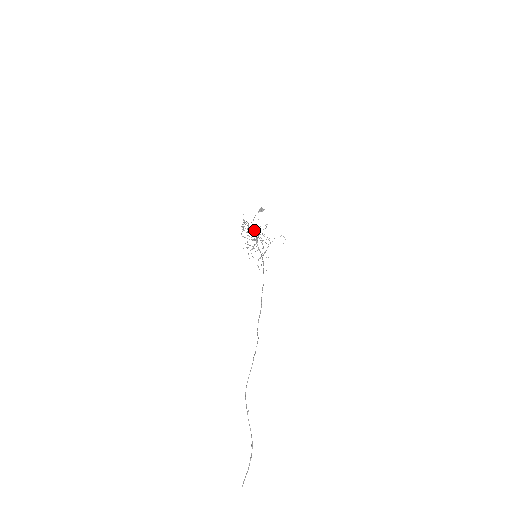
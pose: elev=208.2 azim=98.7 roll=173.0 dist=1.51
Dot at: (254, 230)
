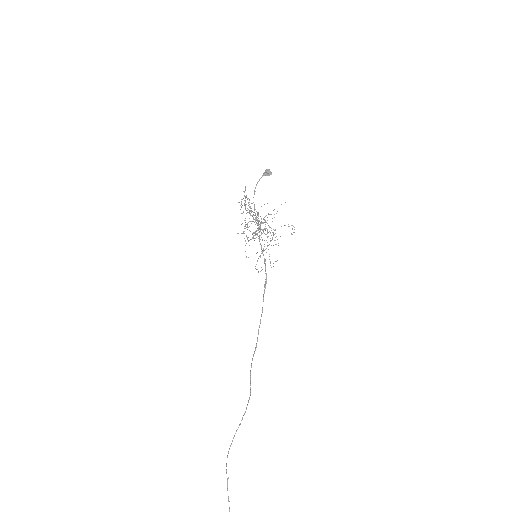
Dot at: (257, 215)
